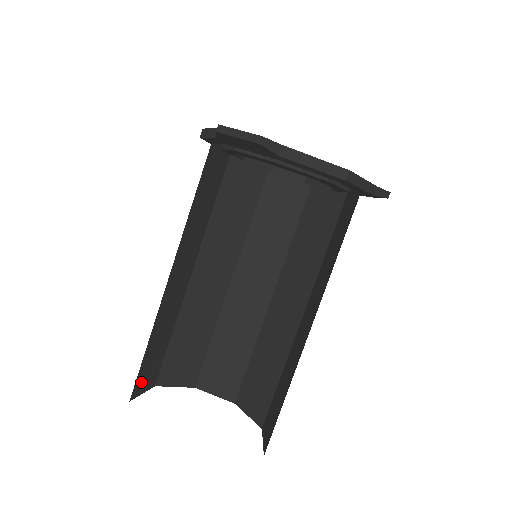
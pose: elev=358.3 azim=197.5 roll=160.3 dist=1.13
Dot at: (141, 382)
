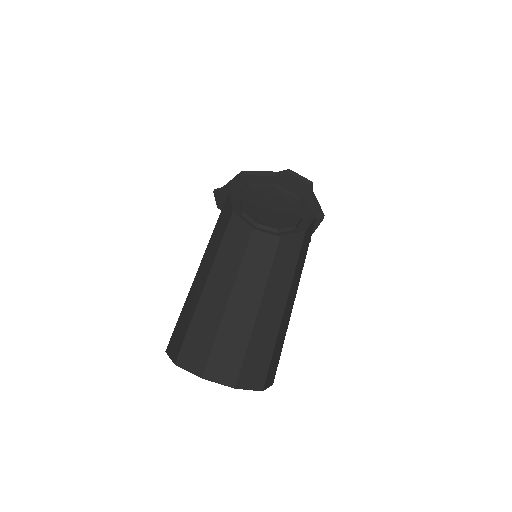
Dot at: occluded
